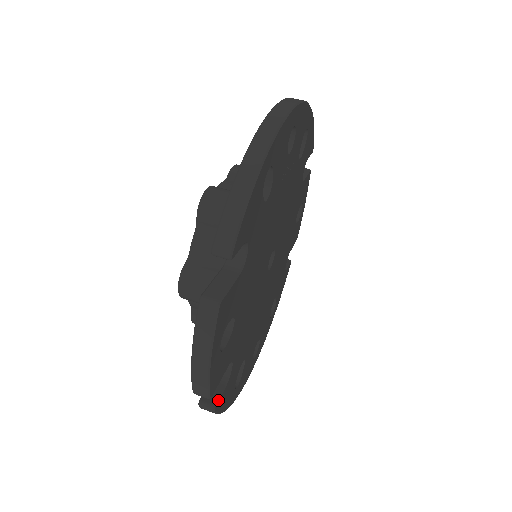
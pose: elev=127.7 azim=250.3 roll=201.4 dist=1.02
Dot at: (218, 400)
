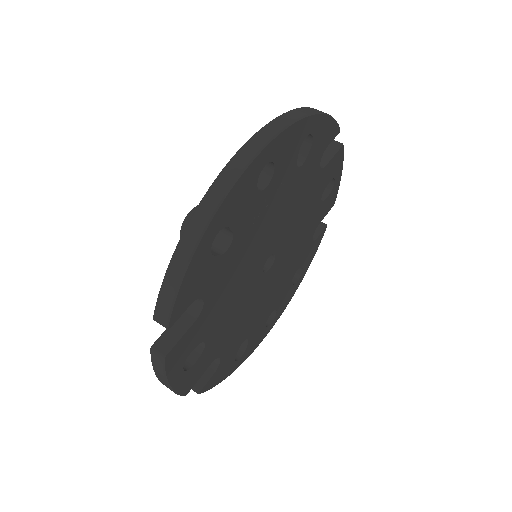
Dot at: (204, 386)
